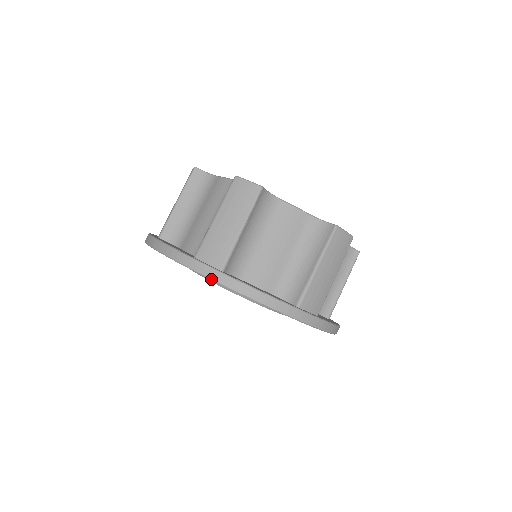
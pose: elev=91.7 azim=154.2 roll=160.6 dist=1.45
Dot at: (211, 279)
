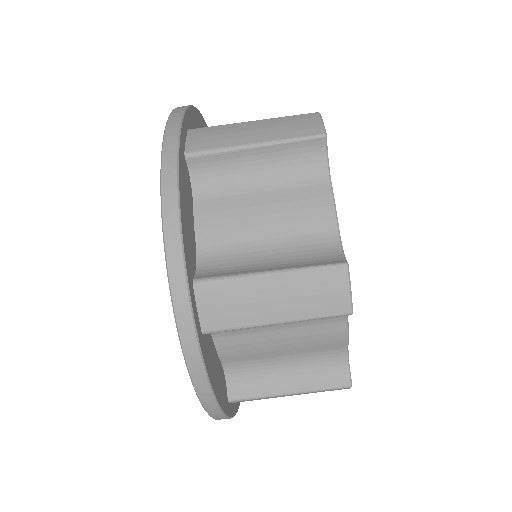
Dot at: (164, 140)
